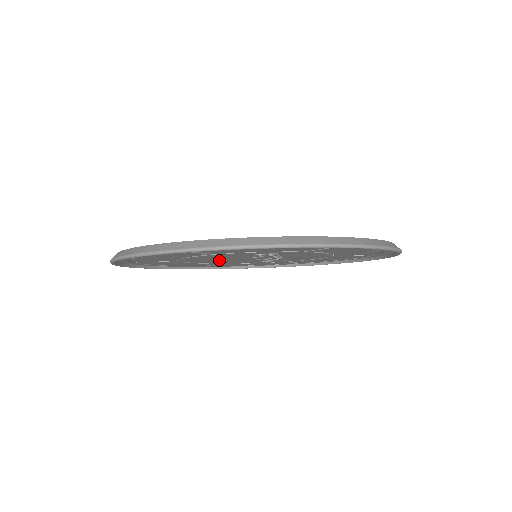
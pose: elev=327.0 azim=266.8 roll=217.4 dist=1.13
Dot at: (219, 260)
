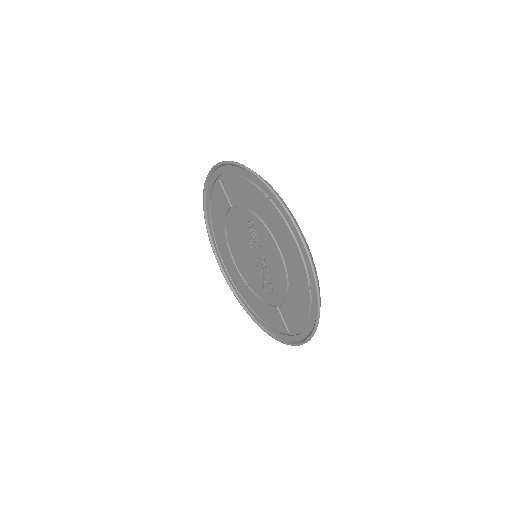
Dot at: (242, 254)
